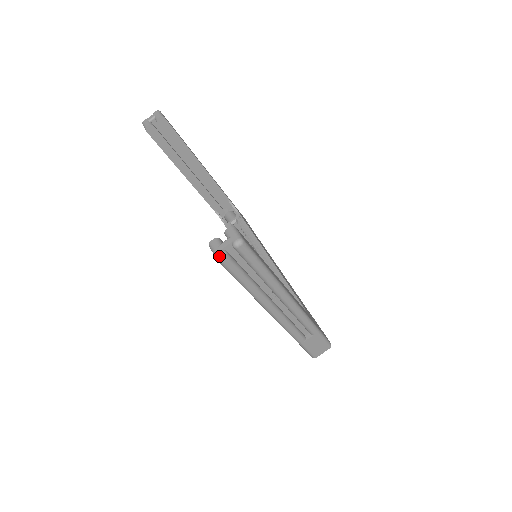
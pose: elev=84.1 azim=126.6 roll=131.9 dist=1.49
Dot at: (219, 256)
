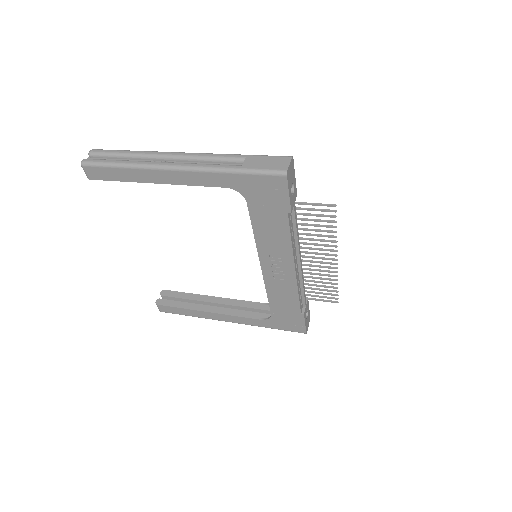
Dot at: (81, 162)
